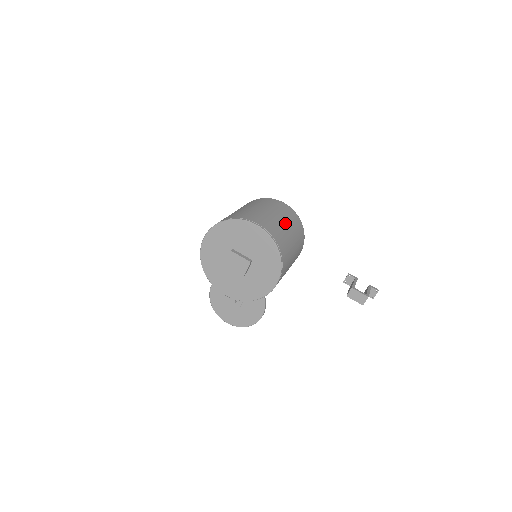
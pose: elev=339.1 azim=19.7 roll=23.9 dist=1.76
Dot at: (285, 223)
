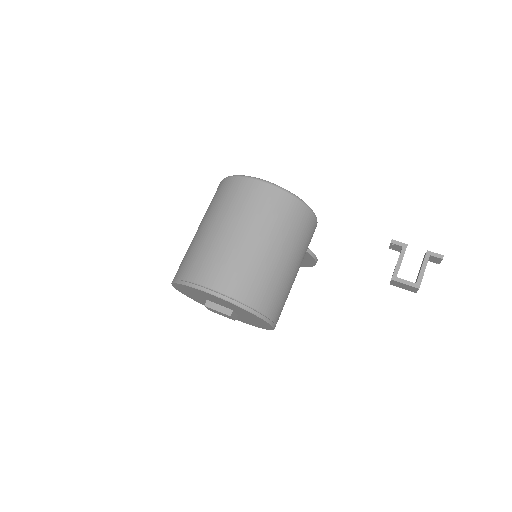
Dot at: (259, 241)
